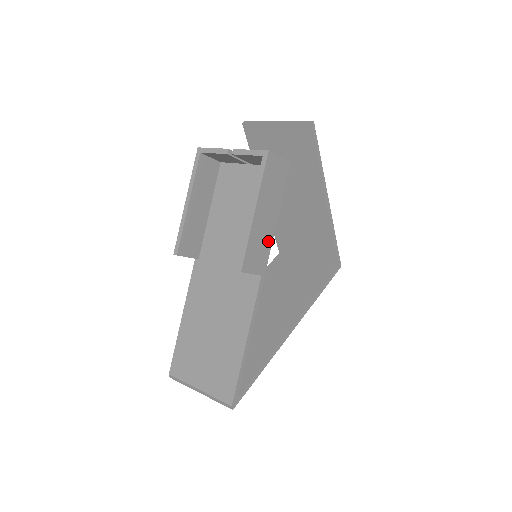
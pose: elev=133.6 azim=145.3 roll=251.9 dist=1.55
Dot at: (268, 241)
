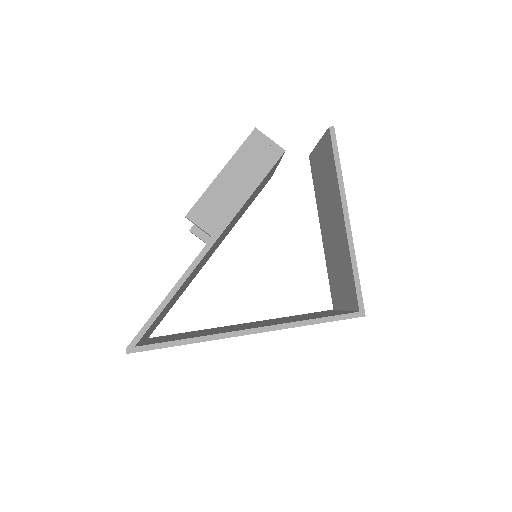
Dot at: (232, 208)
